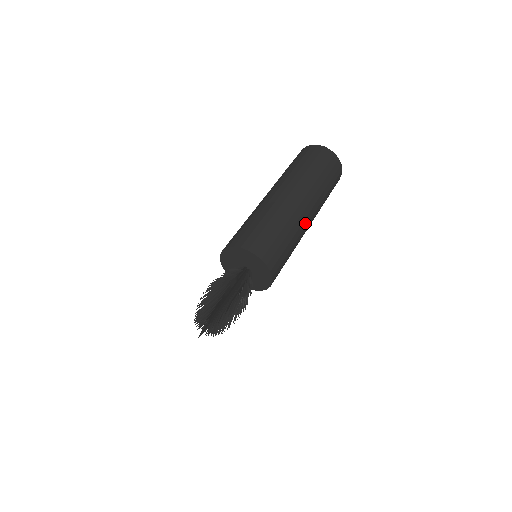
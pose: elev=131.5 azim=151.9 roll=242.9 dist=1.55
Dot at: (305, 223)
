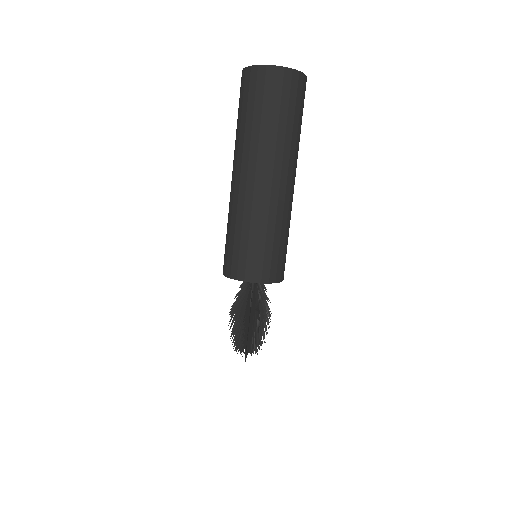
Dot at: occluded
